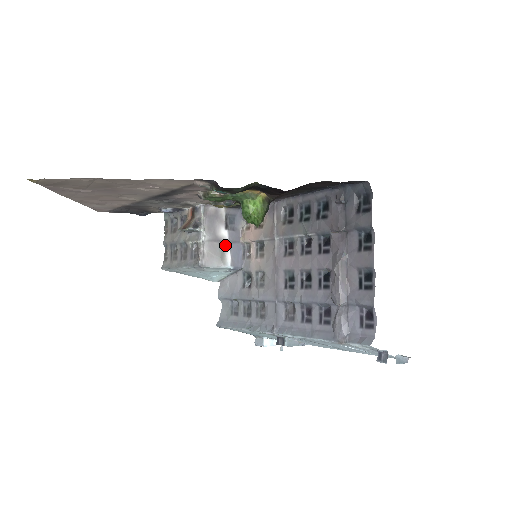
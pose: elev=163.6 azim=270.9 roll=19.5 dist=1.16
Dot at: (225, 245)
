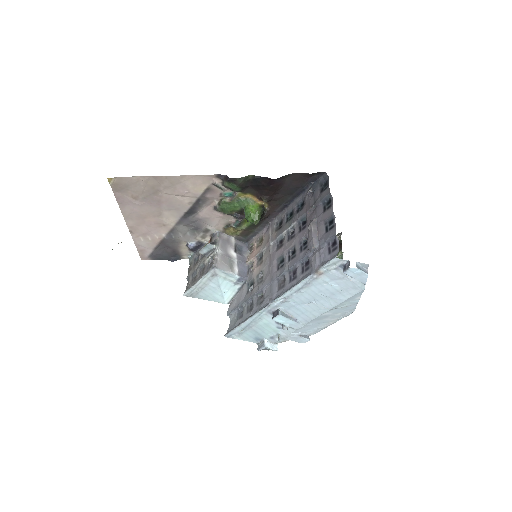
Dot at: (234, 262)
